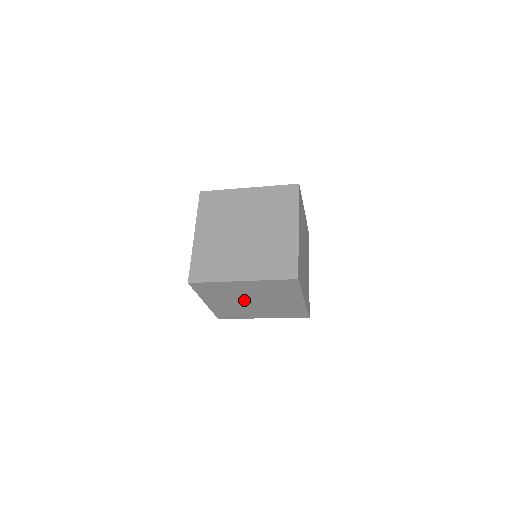
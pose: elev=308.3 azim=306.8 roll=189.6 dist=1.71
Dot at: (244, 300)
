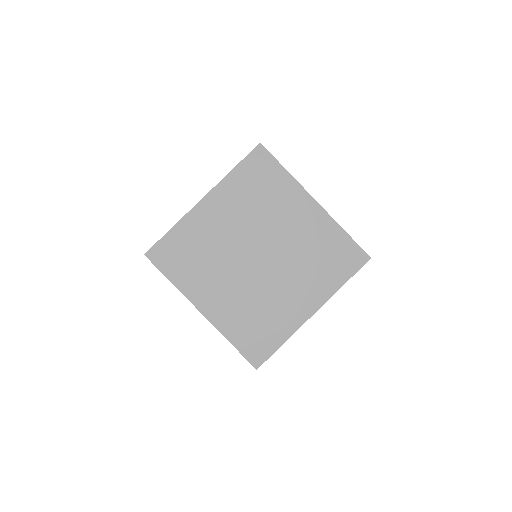
Dot at: occluded
